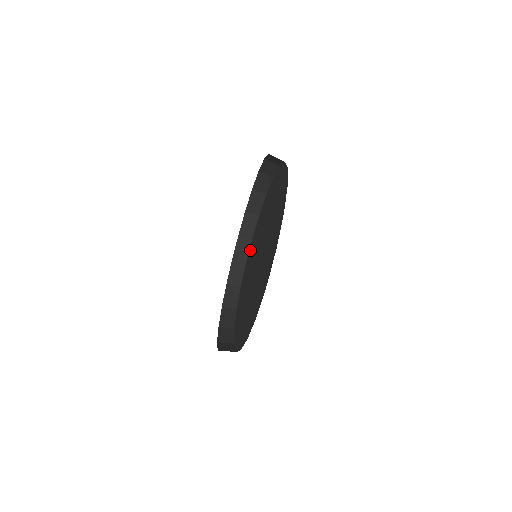
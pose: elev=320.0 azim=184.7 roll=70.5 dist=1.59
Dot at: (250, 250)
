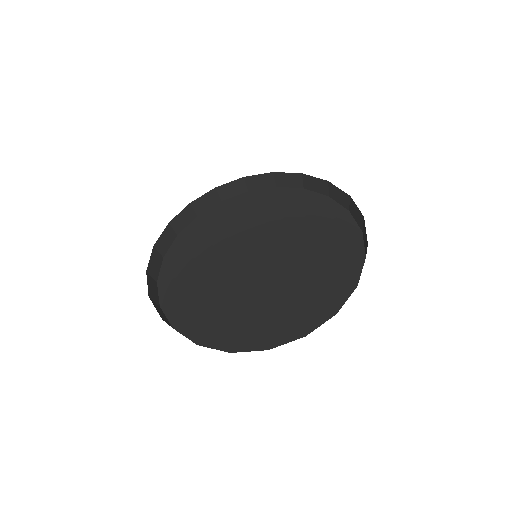
Dot at: (263, 197)
